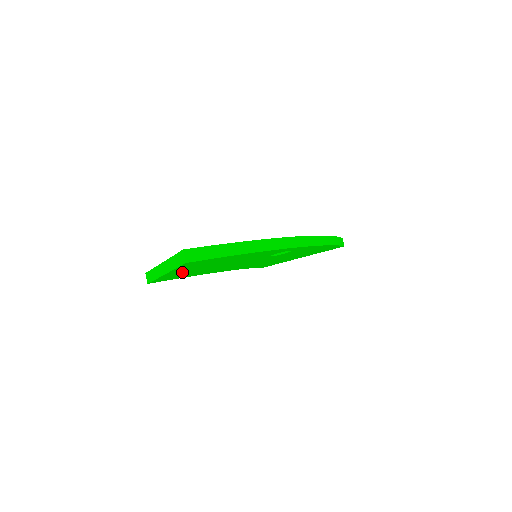
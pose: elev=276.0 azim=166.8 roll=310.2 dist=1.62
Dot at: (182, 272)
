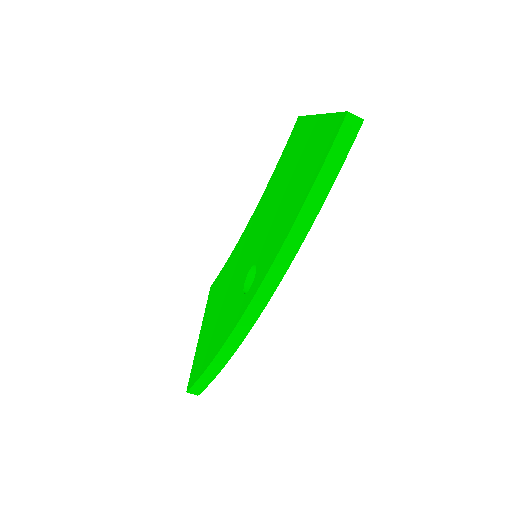
Dot at: occluded
